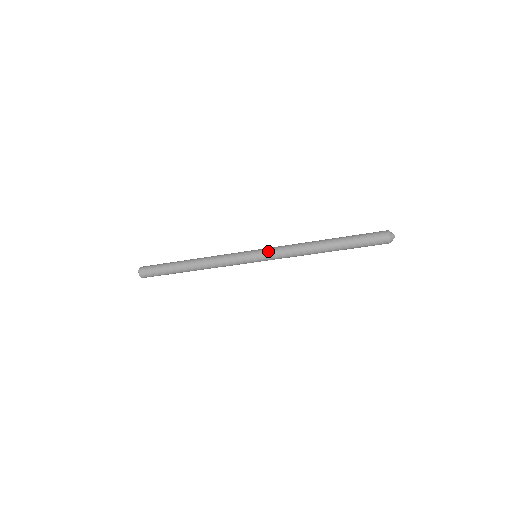
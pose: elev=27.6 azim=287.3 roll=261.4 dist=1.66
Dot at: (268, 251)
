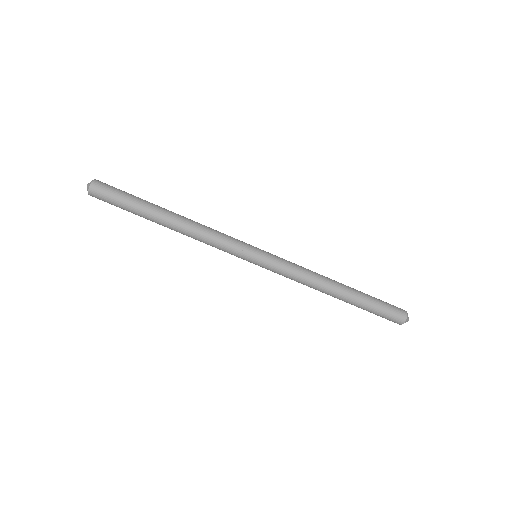
Dot at: occluded
